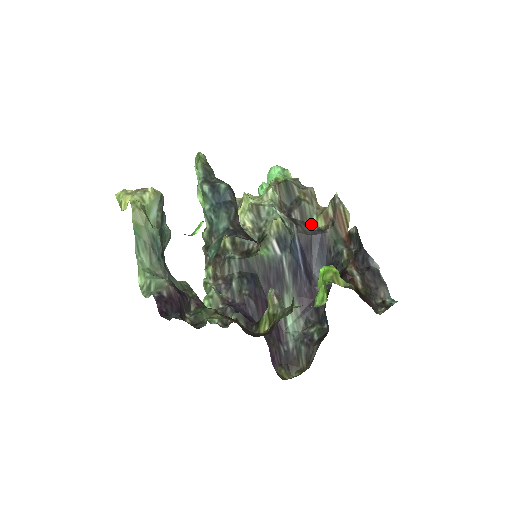
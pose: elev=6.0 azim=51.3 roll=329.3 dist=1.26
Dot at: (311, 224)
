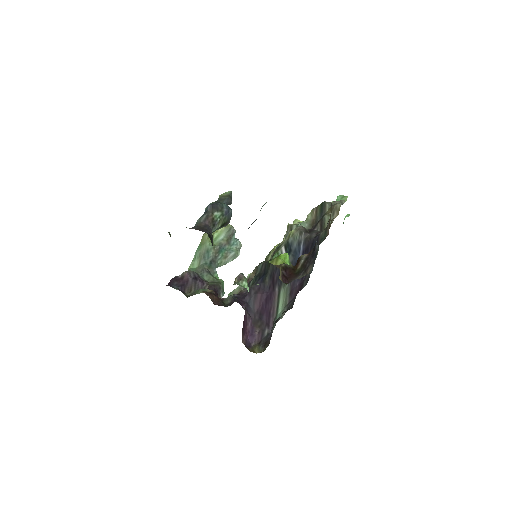
Dot at: (322, 231)
